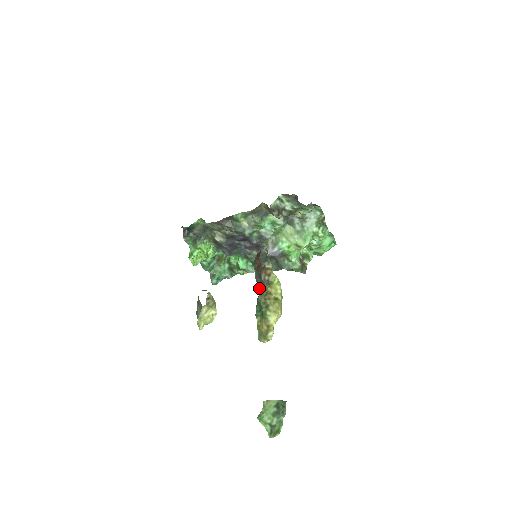
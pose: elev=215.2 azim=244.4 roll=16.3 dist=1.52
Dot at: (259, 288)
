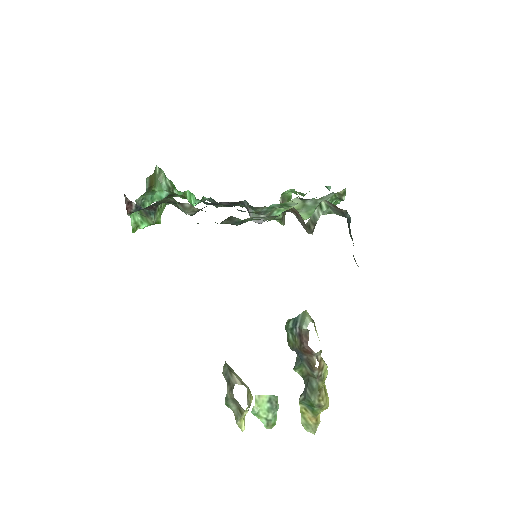
Dot at: (299, 366)
